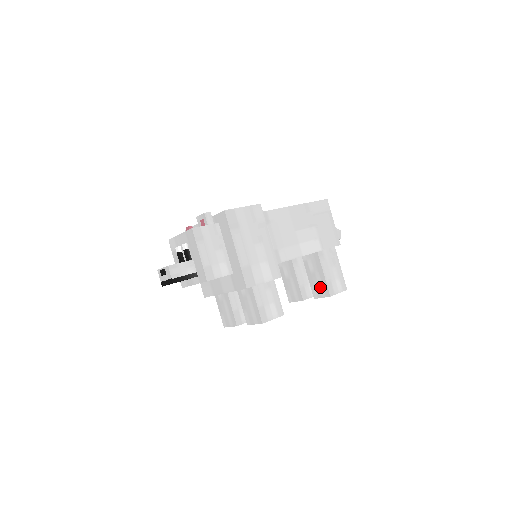
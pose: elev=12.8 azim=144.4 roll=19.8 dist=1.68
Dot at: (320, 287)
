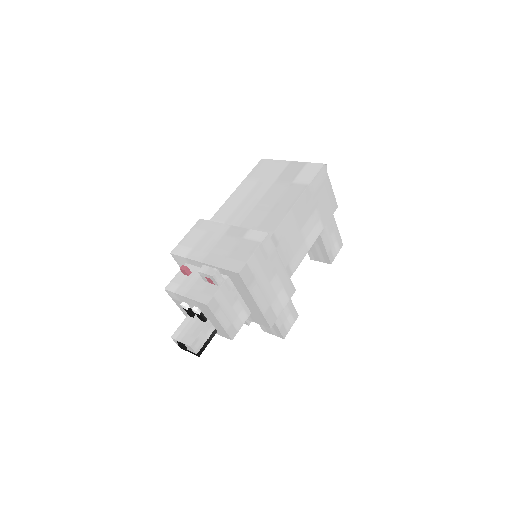
Dot at: (319, 255)
